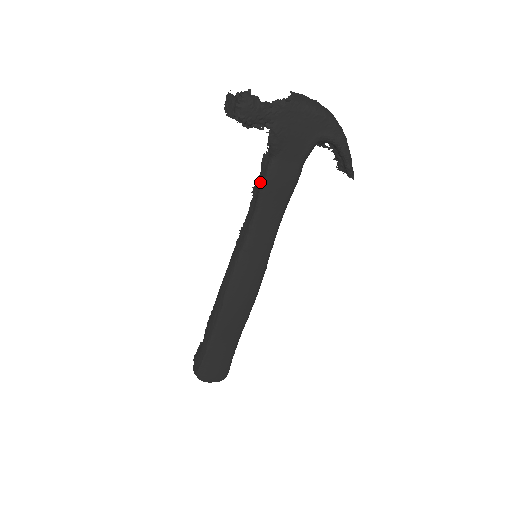
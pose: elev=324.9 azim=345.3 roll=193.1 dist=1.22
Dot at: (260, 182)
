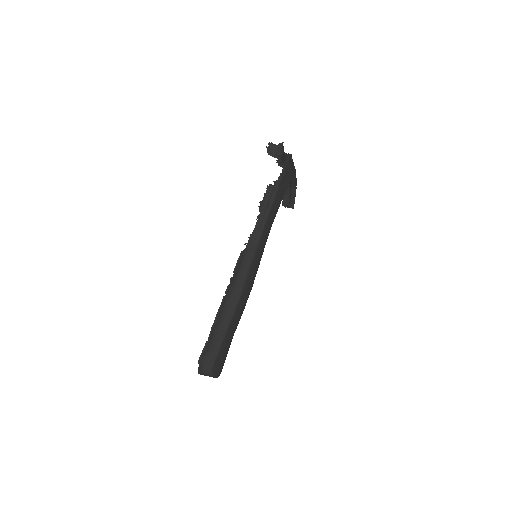
Dot at: (267, 202)
